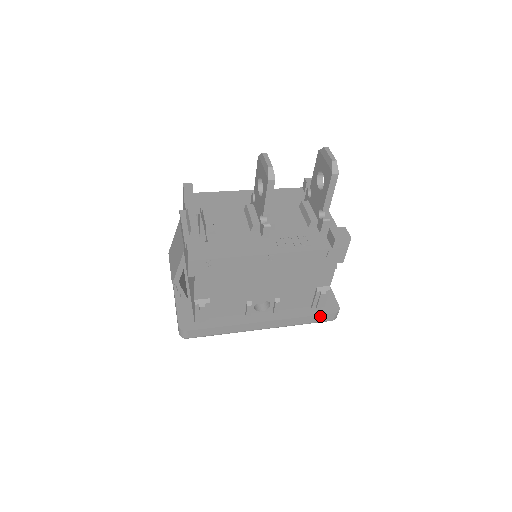
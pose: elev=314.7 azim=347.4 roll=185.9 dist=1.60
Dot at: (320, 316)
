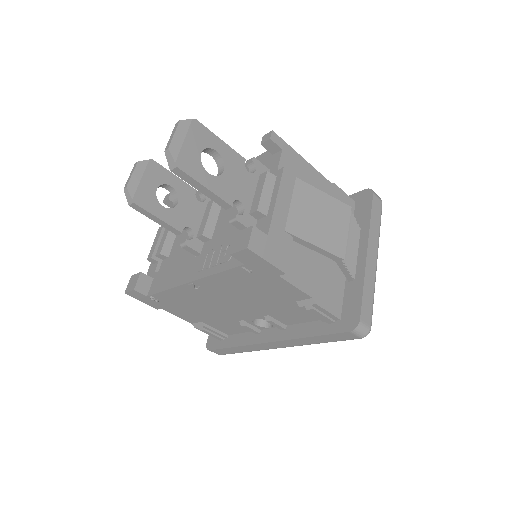
Dot at: (332, 335)
